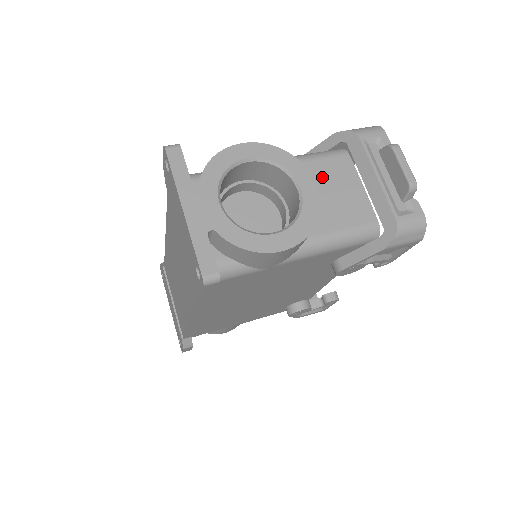
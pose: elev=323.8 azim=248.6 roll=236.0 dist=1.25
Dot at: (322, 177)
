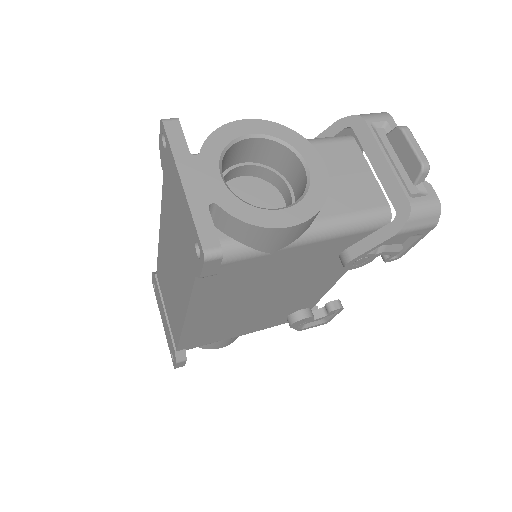
Dot at: (328, 160)
